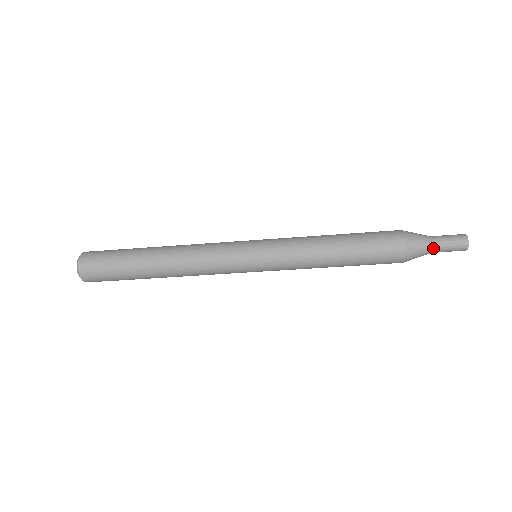
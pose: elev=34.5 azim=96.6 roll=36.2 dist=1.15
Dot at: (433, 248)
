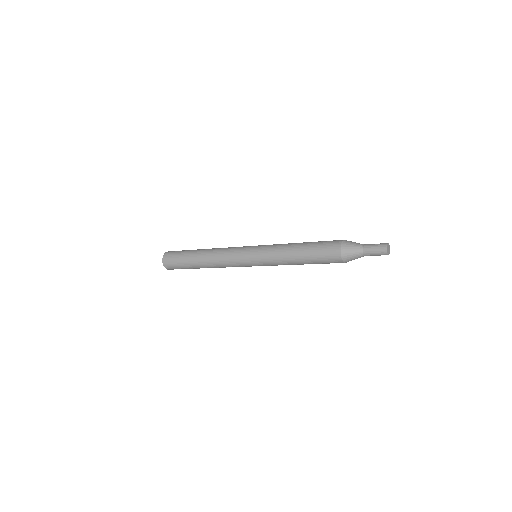
Dot at: (363, 254)
